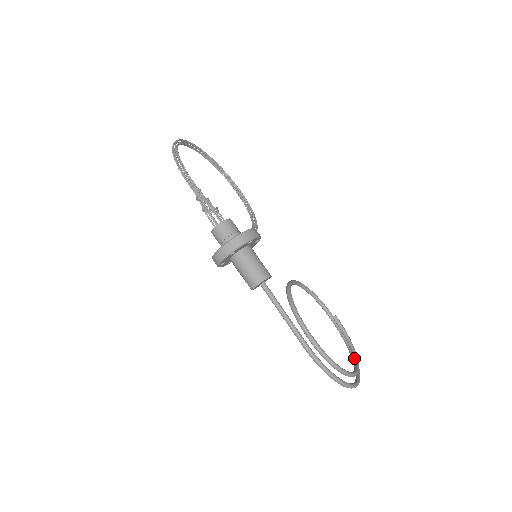
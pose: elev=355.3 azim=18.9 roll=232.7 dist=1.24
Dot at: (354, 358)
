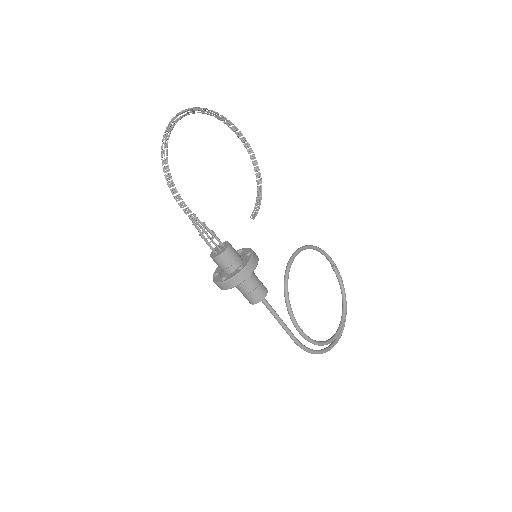
Dot at: (343, 309)
